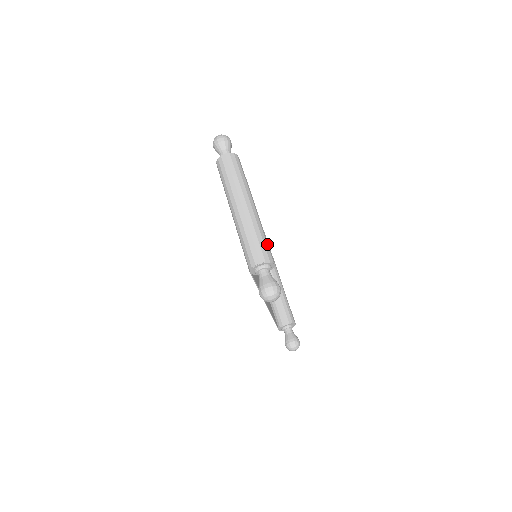
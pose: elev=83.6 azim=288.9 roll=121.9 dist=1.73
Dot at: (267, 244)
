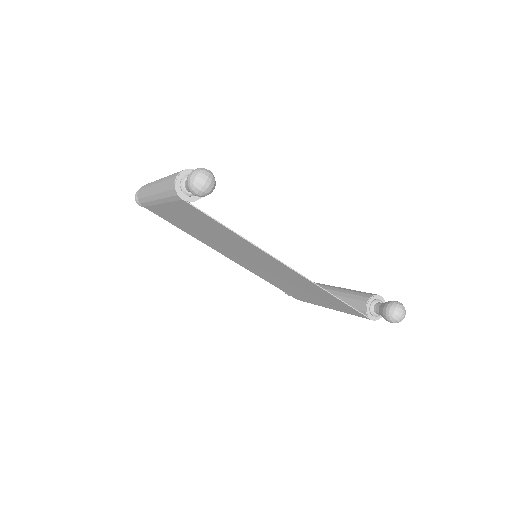
Dot at: occluded
